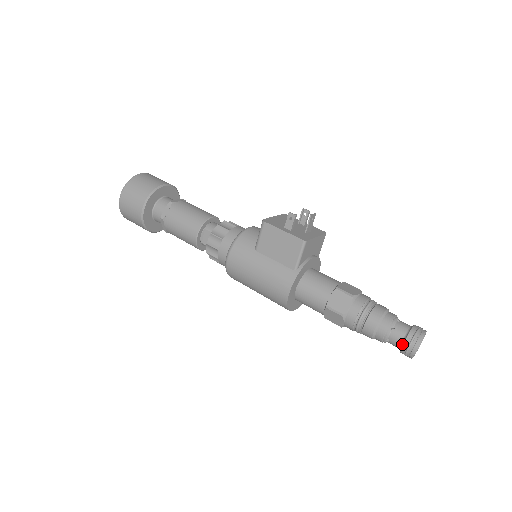
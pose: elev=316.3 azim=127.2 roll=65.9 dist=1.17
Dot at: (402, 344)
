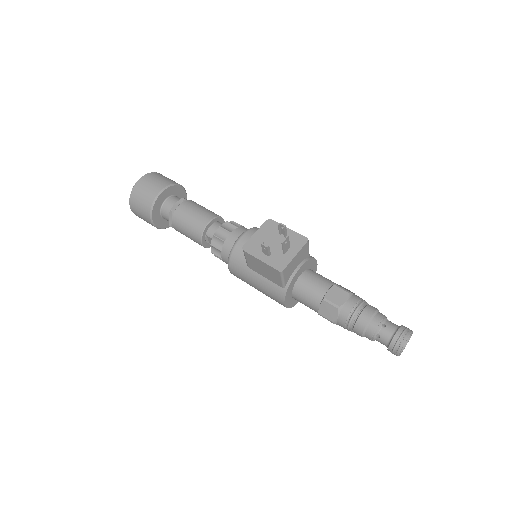
Dot at: occluded
